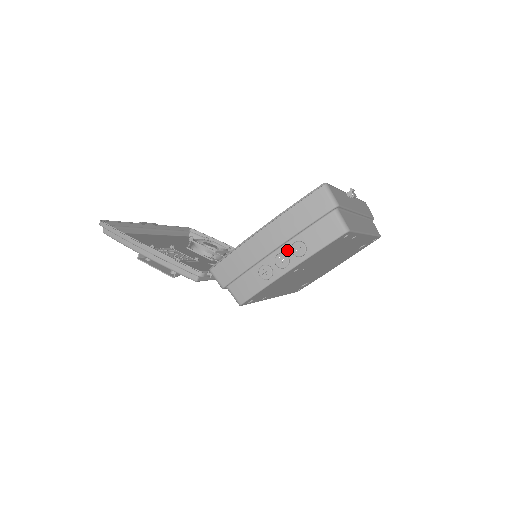
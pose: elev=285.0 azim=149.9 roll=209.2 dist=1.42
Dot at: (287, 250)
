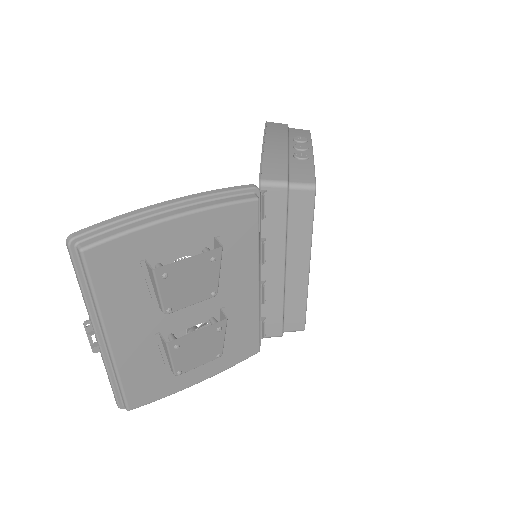
Dot at: (295, 144)
